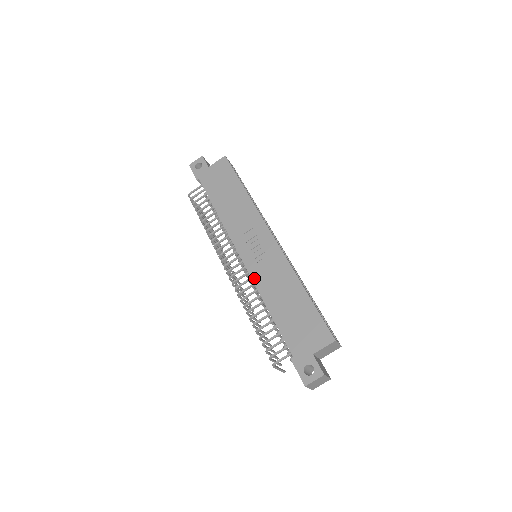
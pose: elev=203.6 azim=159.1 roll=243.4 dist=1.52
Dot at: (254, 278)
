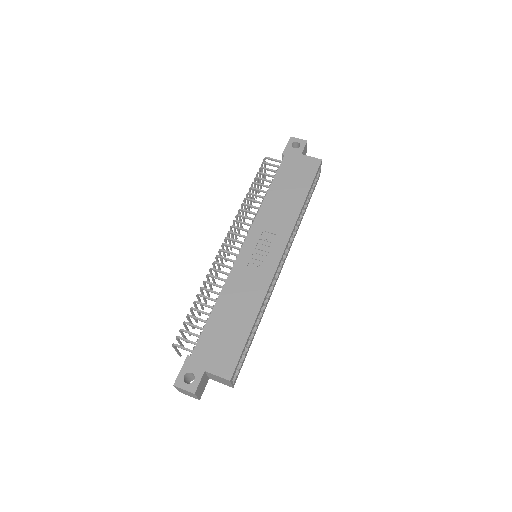
Dot at: (233, 270)
